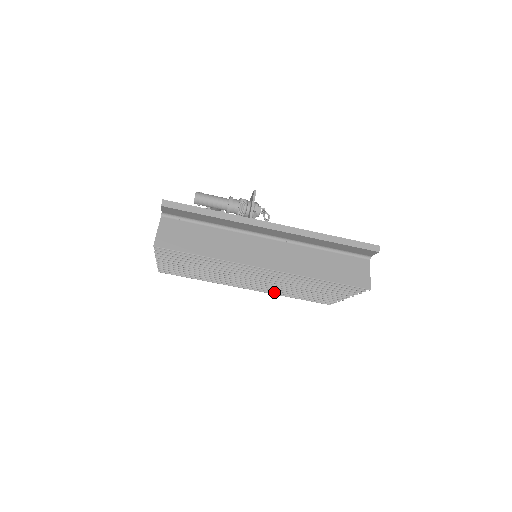
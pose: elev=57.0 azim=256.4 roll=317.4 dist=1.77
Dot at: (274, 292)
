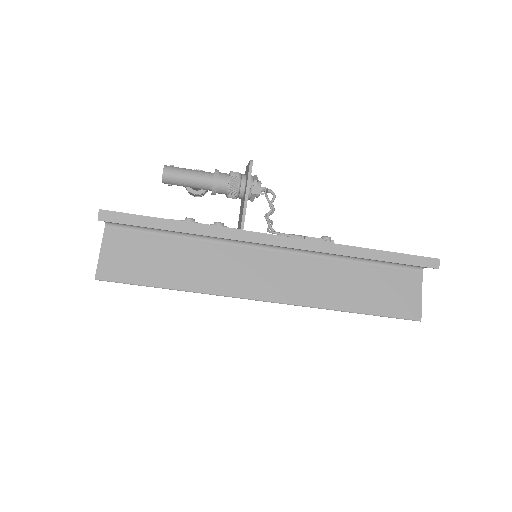
Dot at: occluded
